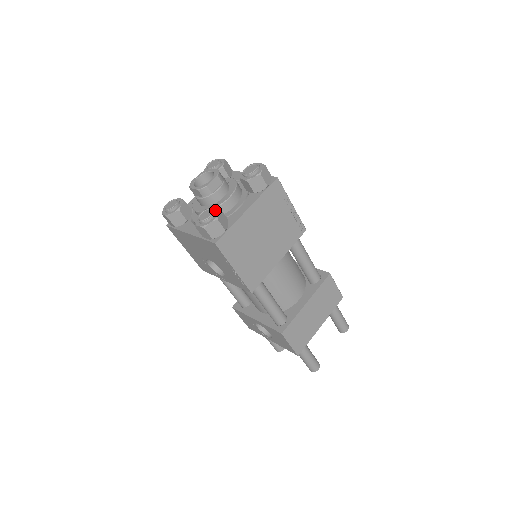
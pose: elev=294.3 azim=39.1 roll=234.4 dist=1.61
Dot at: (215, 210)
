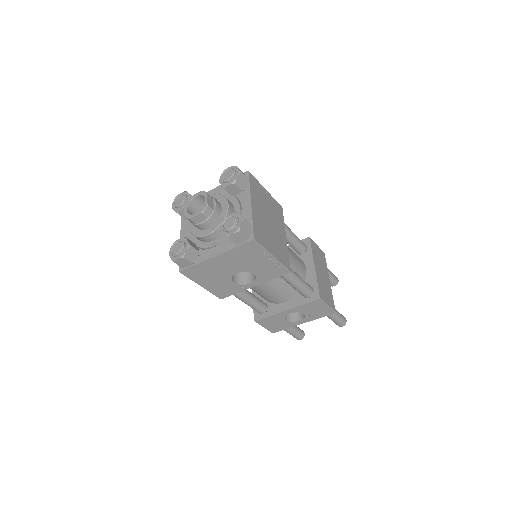
Dot at: (233, 215)
